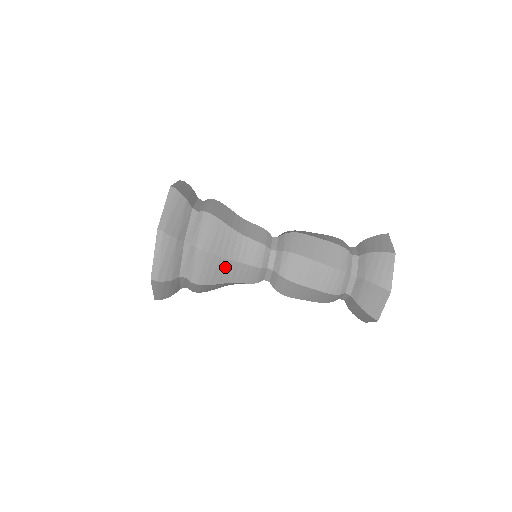
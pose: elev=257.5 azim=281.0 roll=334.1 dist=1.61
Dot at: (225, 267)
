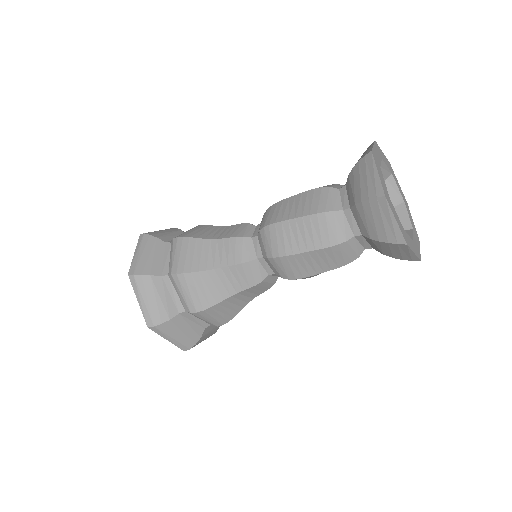
Dot at: (212, 280)
